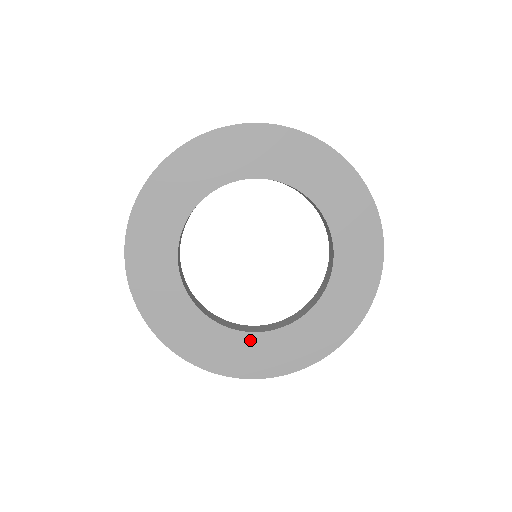
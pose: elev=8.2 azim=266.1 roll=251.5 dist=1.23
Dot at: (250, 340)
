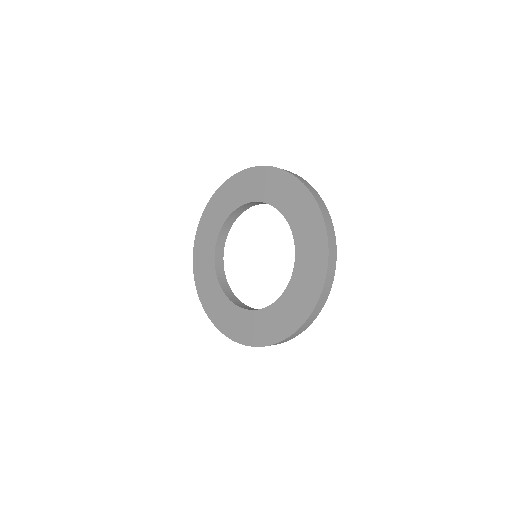
Dot at: (227, 304)
